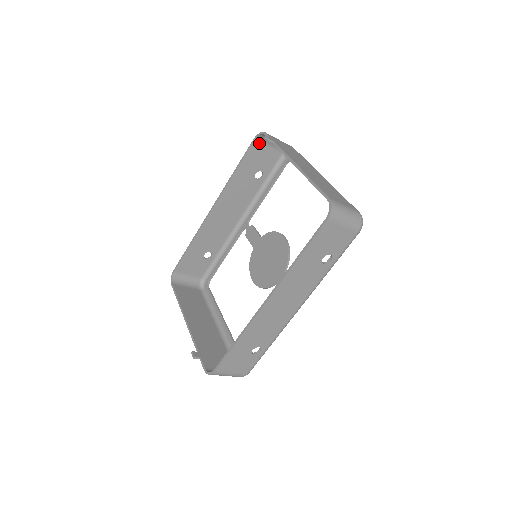
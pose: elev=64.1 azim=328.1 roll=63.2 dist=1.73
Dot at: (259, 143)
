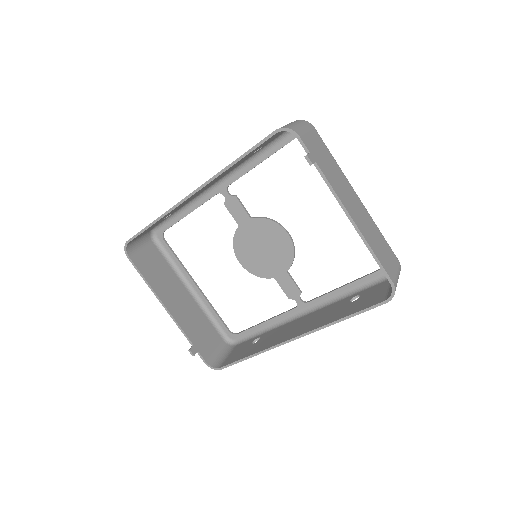
Dot at: (278, 132)
